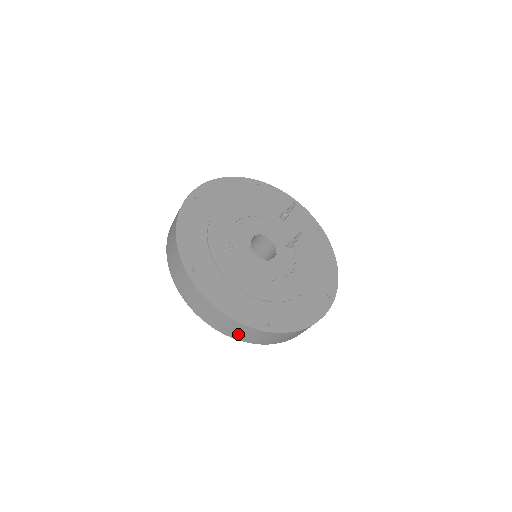
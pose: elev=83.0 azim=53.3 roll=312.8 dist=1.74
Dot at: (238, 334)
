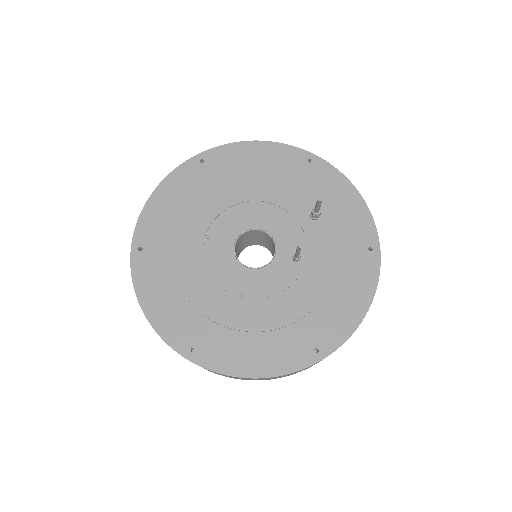
Dot at: occluded
